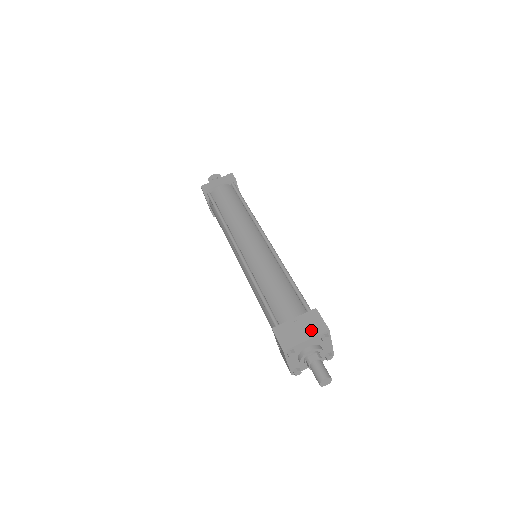
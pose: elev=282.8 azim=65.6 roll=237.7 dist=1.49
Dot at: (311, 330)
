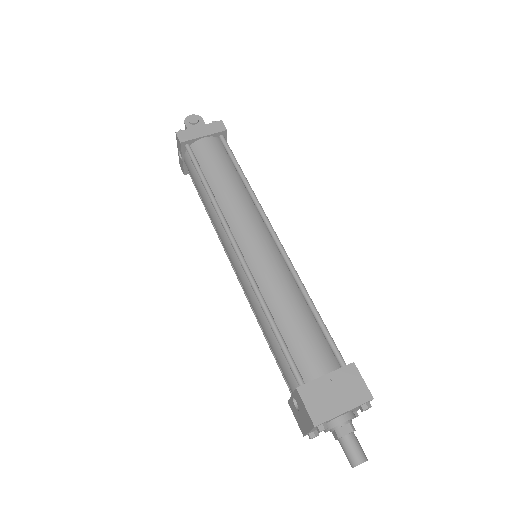
Dot at: (350, 397)
